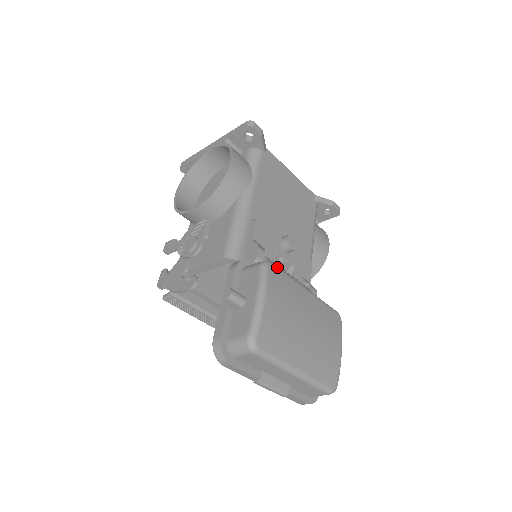
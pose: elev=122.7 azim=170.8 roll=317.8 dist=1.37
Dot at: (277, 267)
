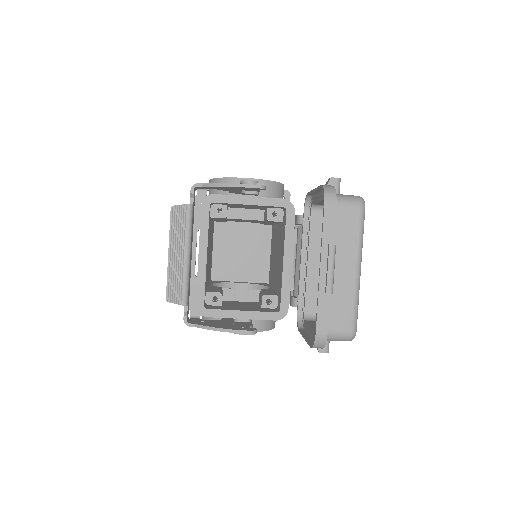
Dot at: occluded
